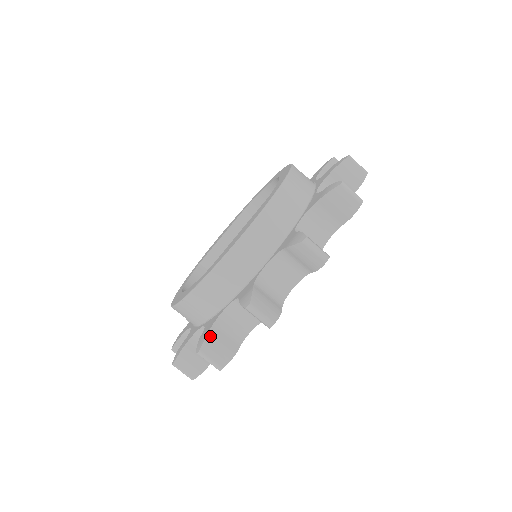
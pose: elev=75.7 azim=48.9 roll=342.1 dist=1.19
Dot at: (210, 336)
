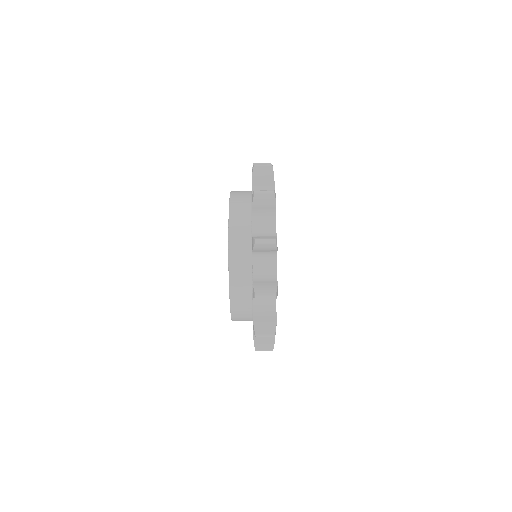
Dot at: (255, 285)
